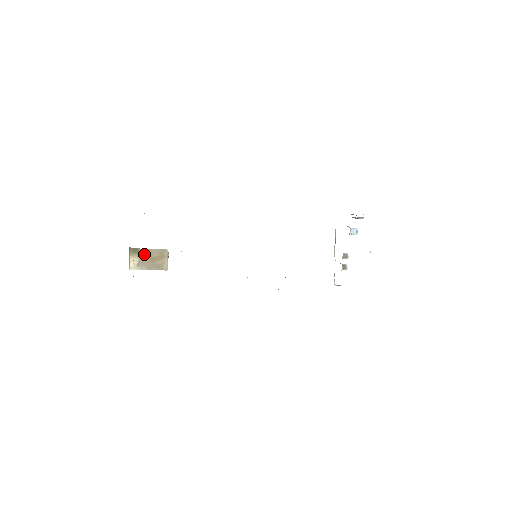
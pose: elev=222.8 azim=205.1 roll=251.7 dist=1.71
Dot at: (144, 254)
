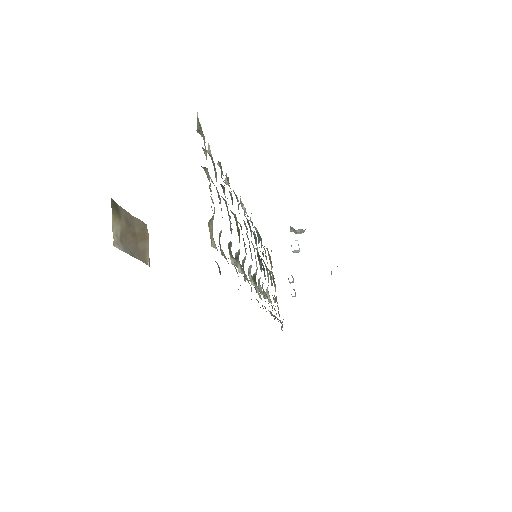
Dot at: (125, 220)
